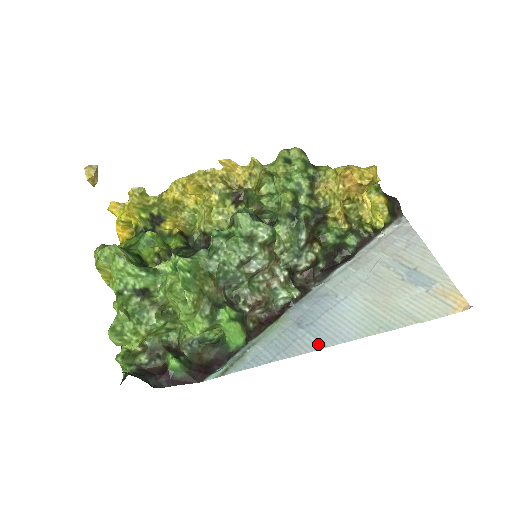
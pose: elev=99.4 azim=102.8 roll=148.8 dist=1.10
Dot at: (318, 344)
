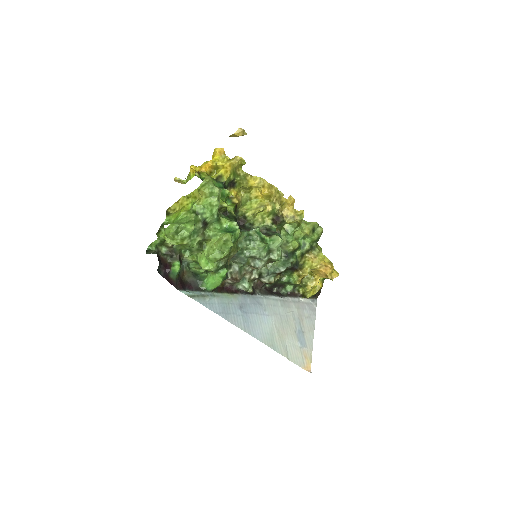
Dot at: (243, 326)
